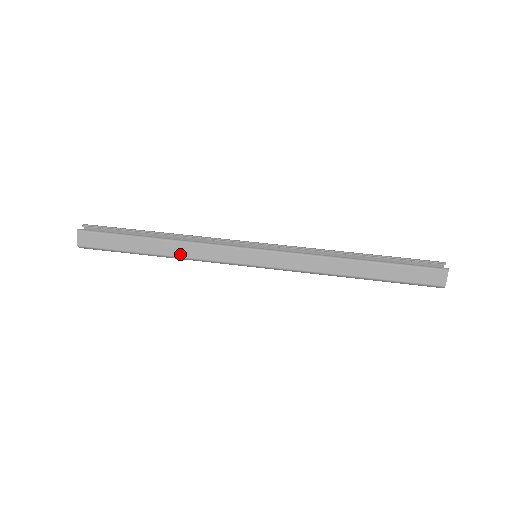
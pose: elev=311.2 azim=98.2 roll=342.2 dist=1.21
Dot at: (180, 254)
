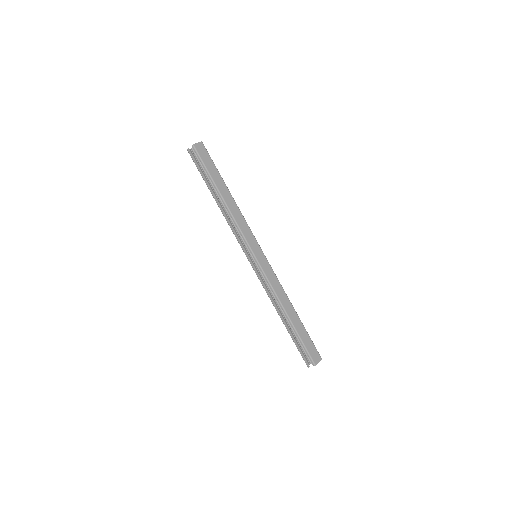
Dot at: (227, 214)
